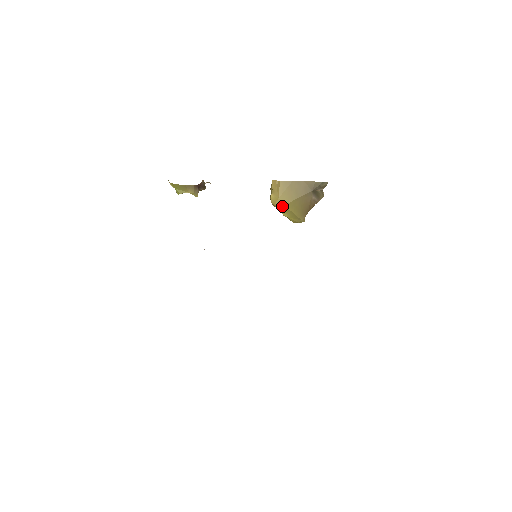
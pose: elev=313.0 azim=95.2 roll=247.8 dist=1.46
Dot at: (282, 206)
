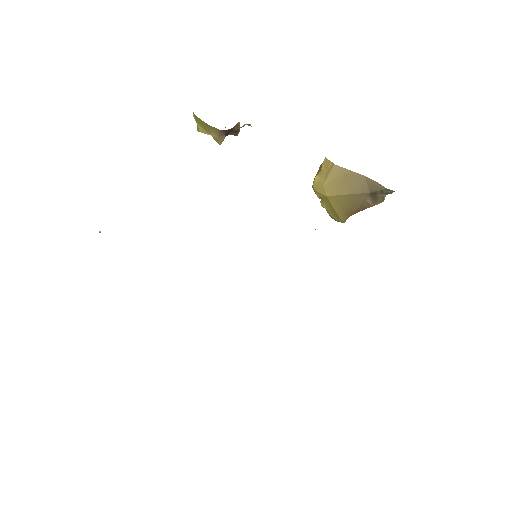
Dot at: (323, 196)
